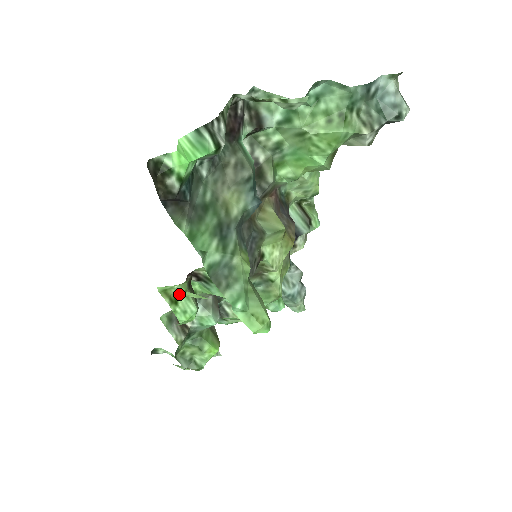
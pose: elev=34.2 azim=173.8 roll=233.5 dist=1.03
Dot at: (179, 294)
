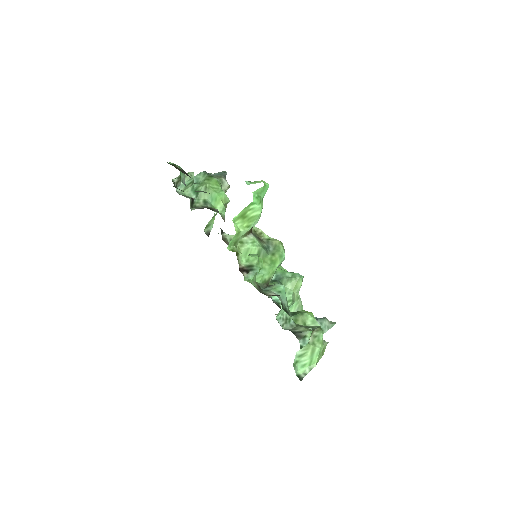
Dot at: occluded
